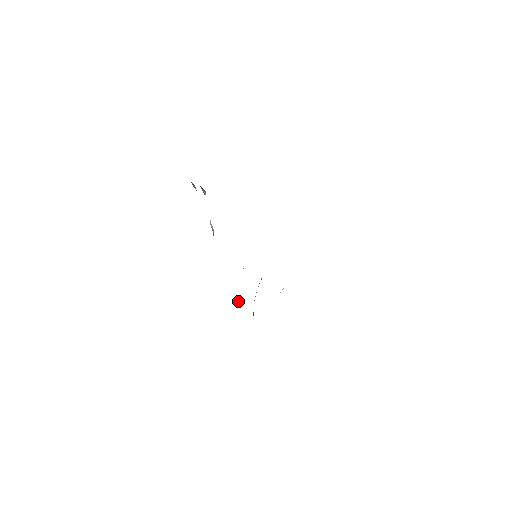
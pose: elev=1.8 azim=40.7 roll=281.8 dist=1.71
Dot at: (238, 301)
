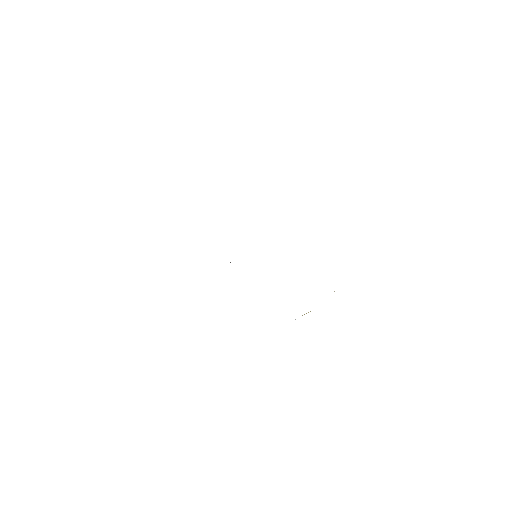
Dot at: occluded
